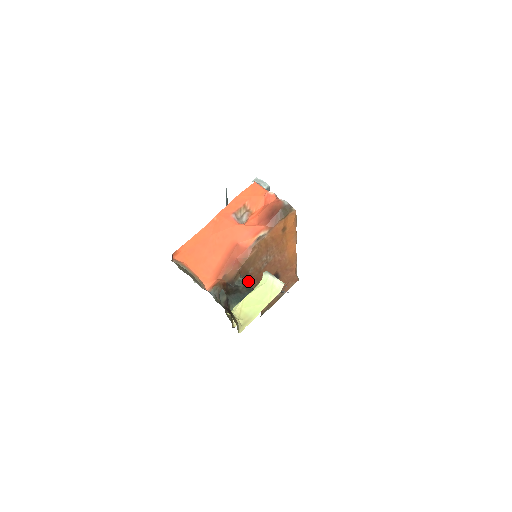
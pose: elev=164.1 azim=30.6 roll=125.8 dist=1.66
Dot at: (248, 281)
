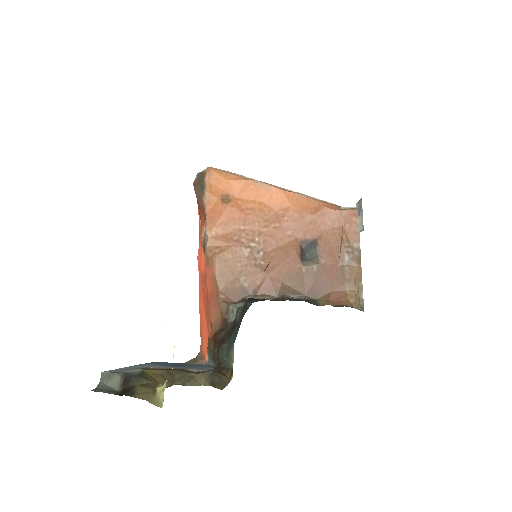
Dot at: (261, 295)
